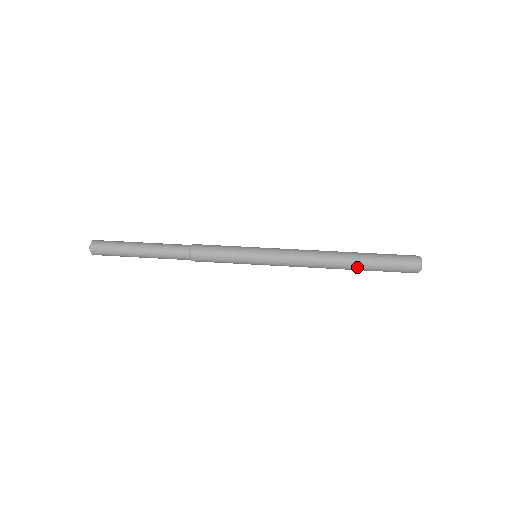
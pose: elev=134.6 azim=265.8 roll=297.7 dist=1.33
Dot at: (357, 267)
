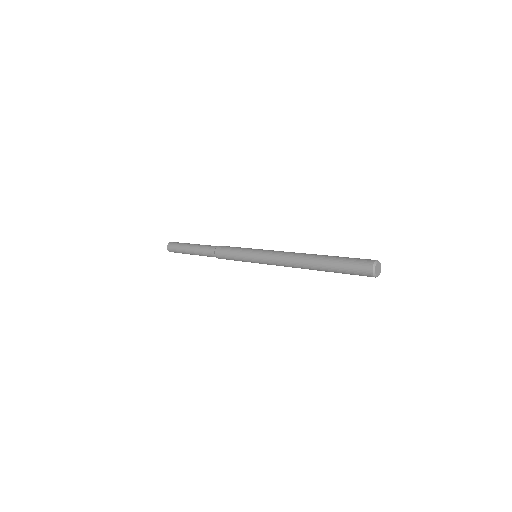
Dot at: (321, 269)
